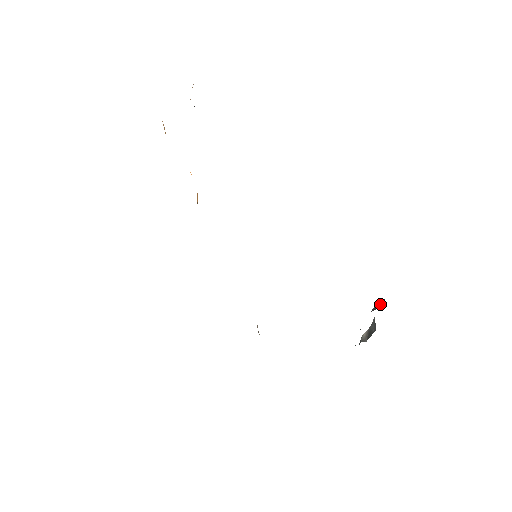
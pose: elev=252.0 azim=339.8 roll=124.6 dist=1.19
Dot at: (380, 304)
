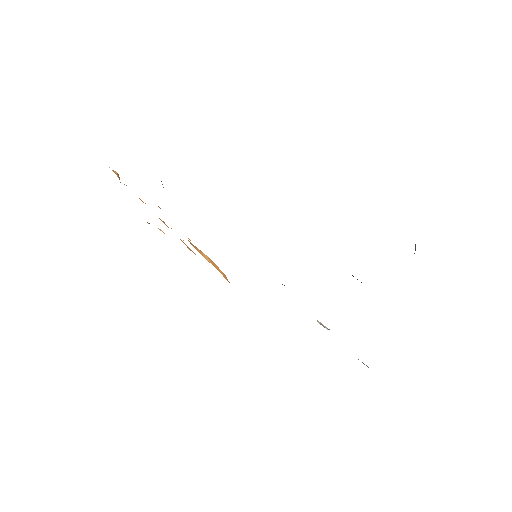
Dot at: occluded
